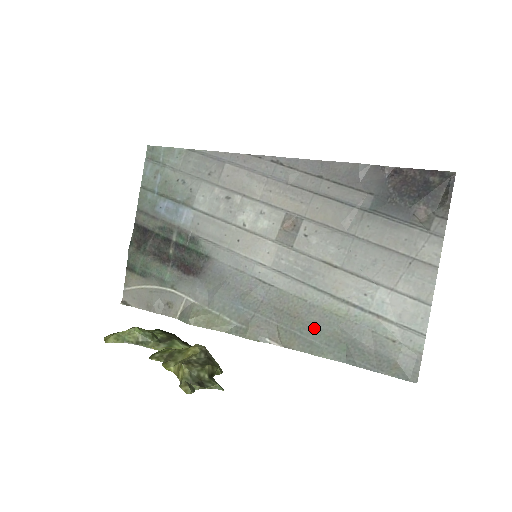
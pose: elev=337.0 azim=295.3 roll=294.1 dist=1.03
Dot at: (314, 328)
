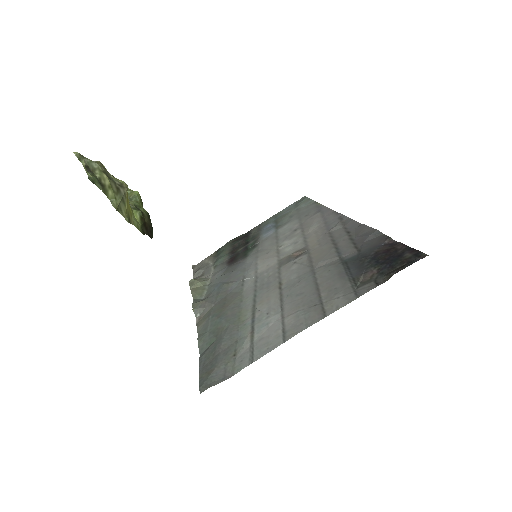
Dot at: (220, 318)
